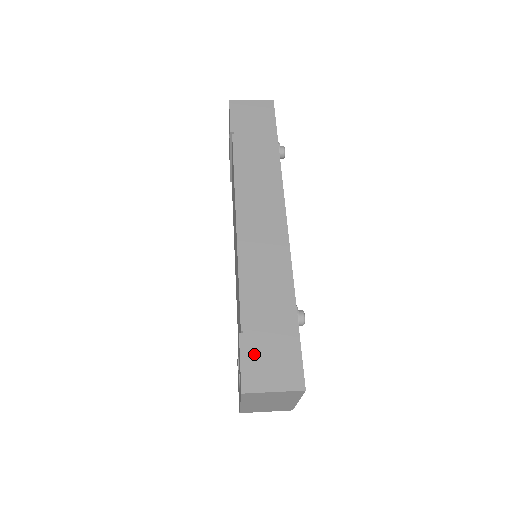
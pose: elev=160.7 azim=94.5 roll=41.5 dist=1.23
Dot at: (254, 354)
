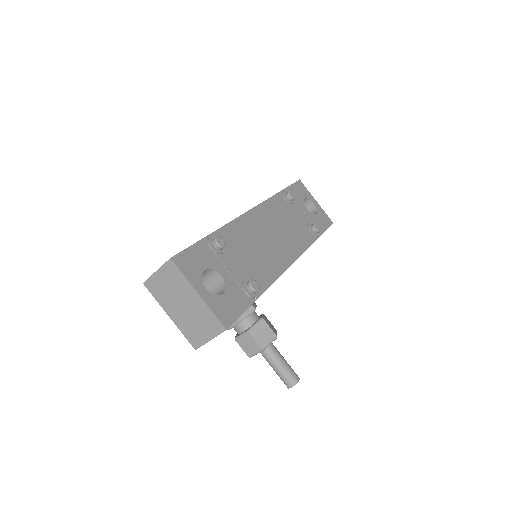
Dot at: occluded
